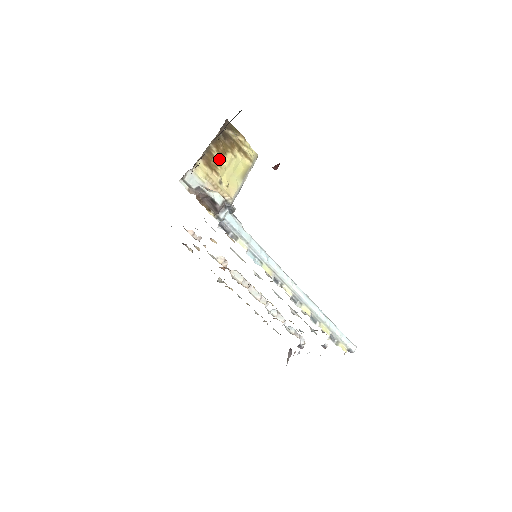
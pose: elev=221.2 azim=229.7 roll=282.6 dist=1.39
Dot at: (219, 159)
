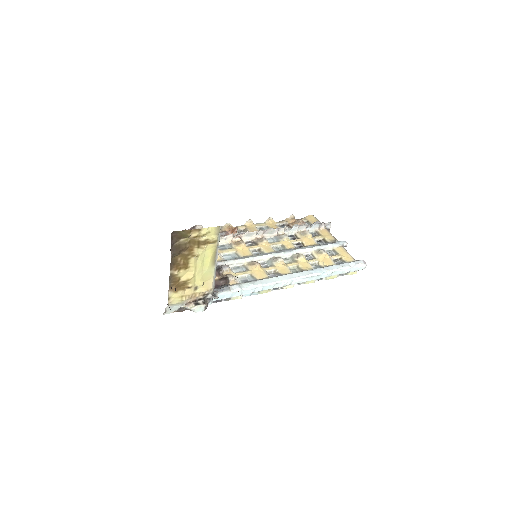
Dot at: (185, 273)
